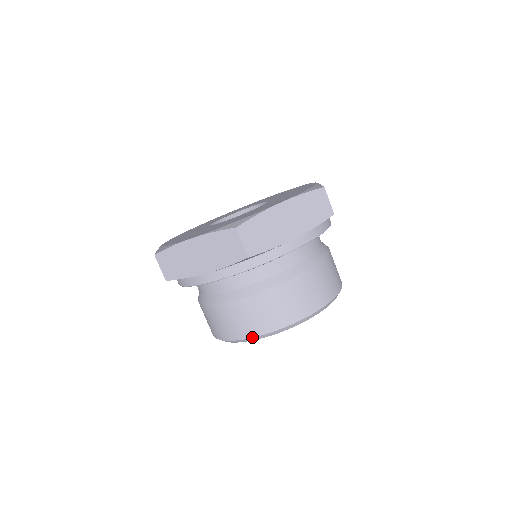
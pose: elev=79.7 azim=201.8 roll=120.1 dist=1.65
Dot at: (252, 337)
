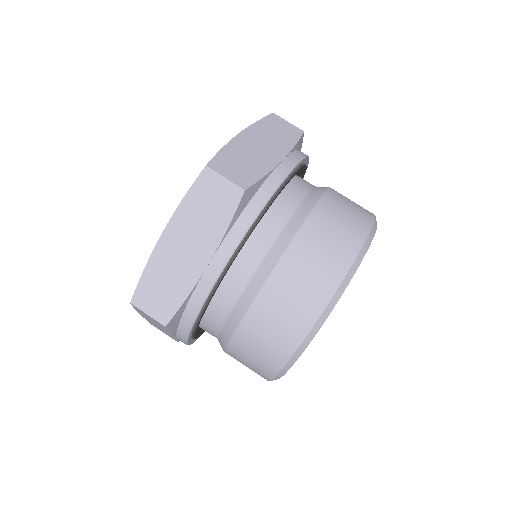
Dot at: (322, 311)
